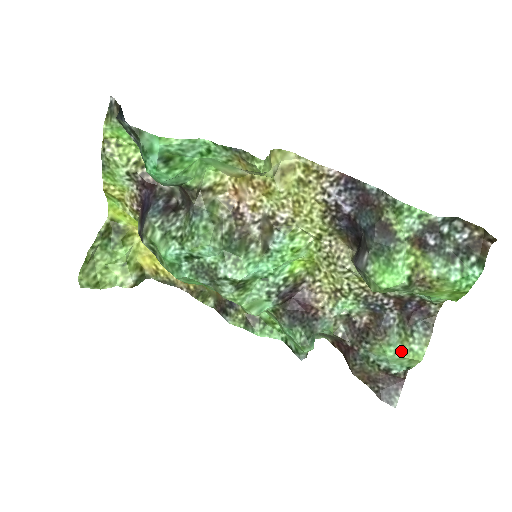
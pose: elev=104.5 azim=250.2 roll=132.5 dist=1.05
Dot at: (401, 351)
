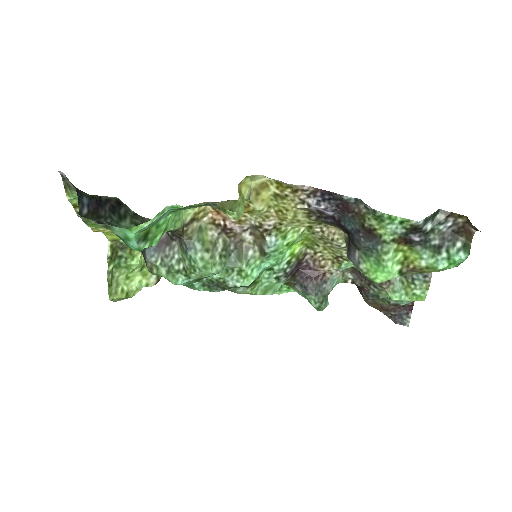
Dot at: (405, 296)
